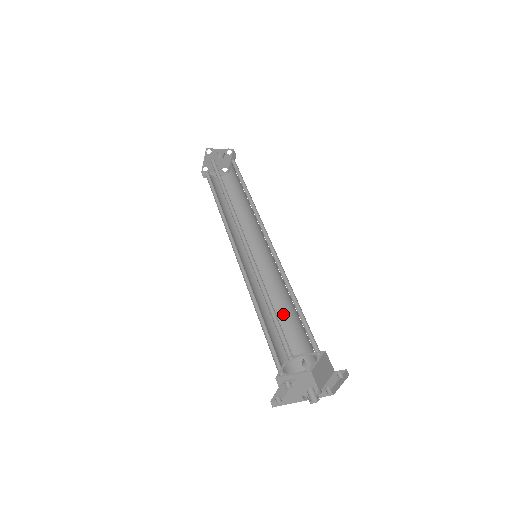
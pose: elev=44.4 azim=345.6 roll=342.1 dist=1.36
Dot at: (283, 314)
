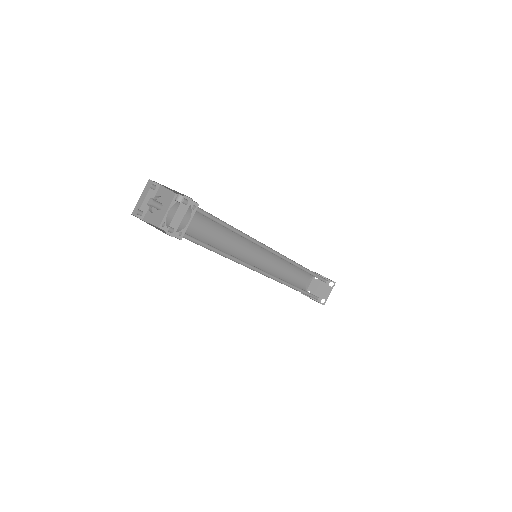
Dot at: (221, 251)
